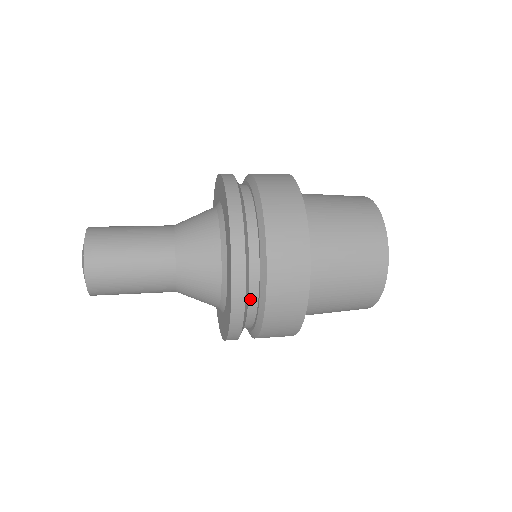
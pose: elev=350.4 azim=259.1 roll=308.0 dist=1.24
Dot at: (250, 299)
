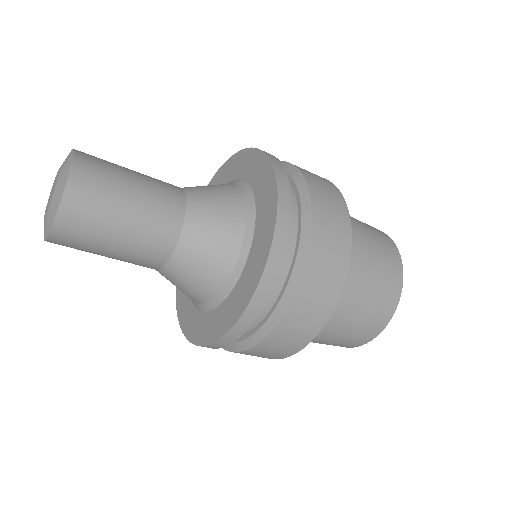
Dot at: occluded
